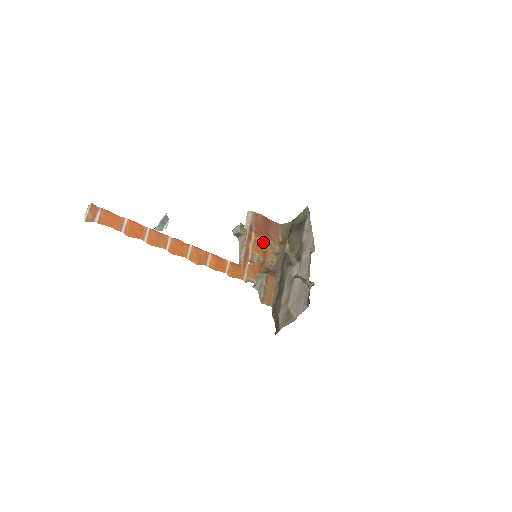
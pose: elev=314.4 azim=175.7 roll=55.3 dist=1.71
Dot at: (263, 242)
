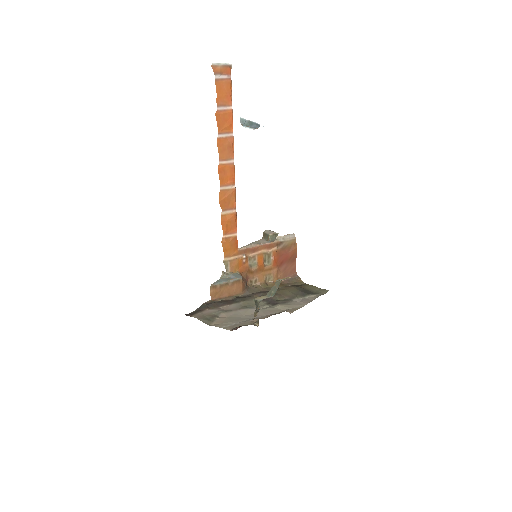
Dot at: (271, 263)
